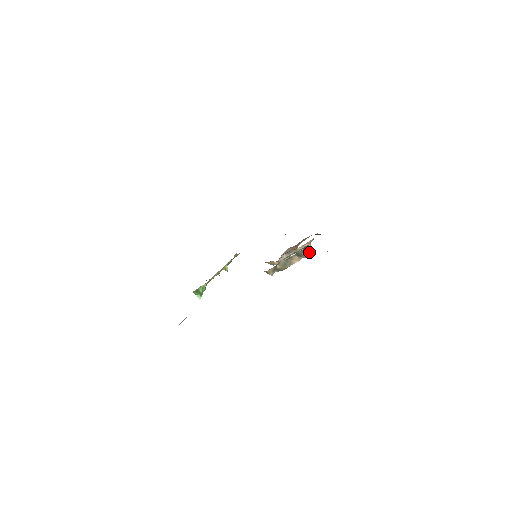
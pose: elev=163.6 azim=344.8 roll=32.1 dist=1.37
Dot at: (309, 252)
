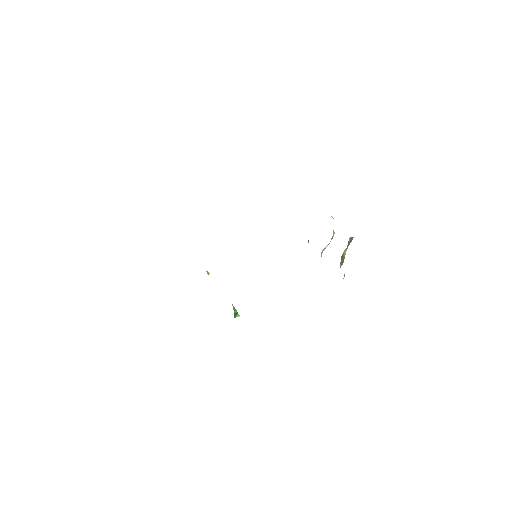
Dot at: (350, 241)
